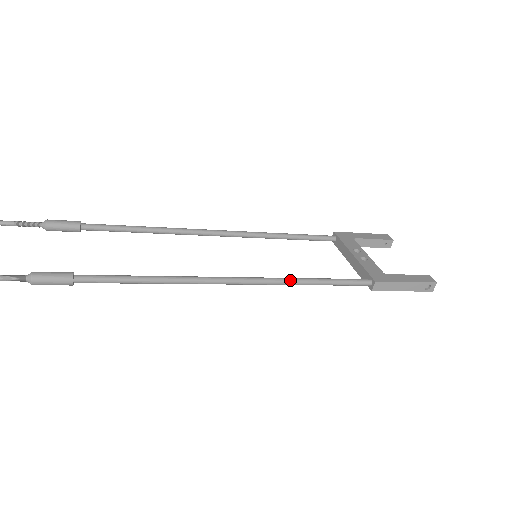
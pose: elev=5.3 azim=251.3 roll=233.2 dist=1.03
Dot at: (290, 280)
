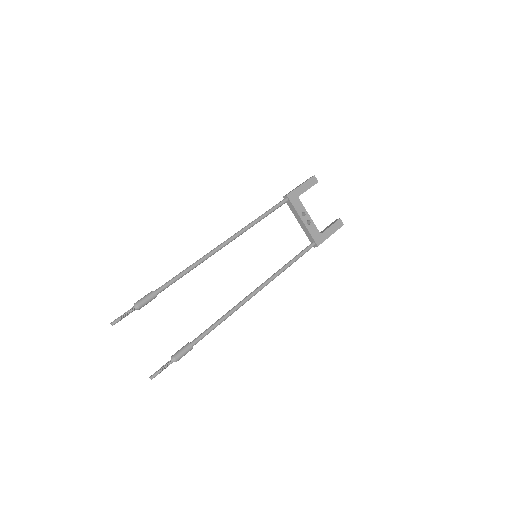
Dot at: occluded
